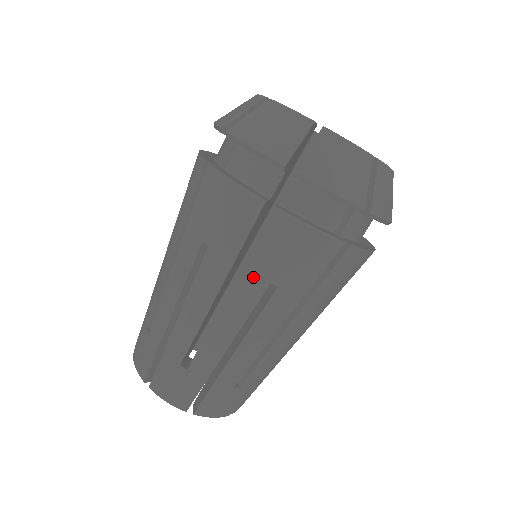
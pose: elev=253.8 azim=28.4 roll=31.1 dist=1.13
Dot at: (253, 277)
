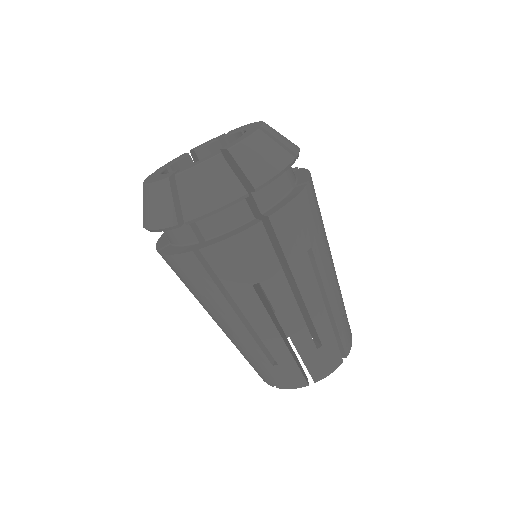
Dot at: (298, 261)
